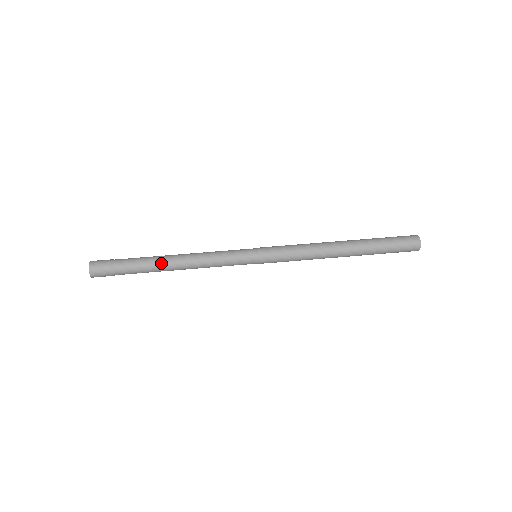
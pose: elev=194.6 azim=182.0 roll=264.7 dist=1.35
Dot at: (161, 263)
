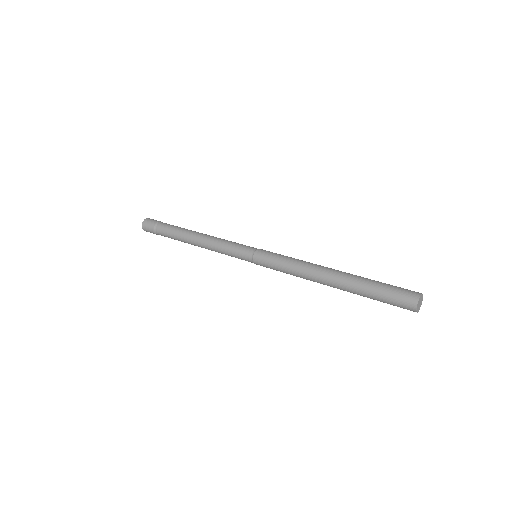
Dot at: (186, 233)
